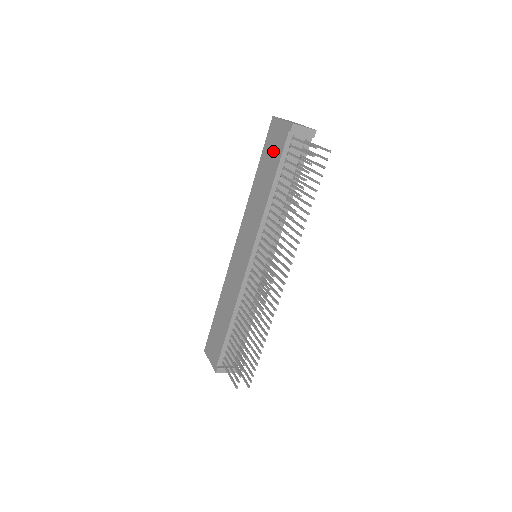
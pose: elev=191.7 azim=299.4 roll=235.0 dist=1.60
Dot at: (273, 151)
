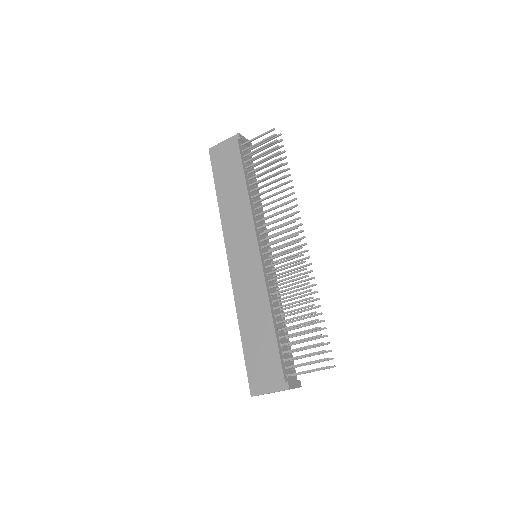
Dot at: (228, 164)
